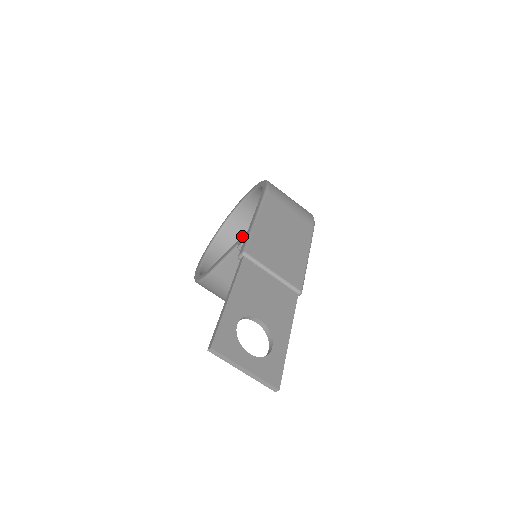
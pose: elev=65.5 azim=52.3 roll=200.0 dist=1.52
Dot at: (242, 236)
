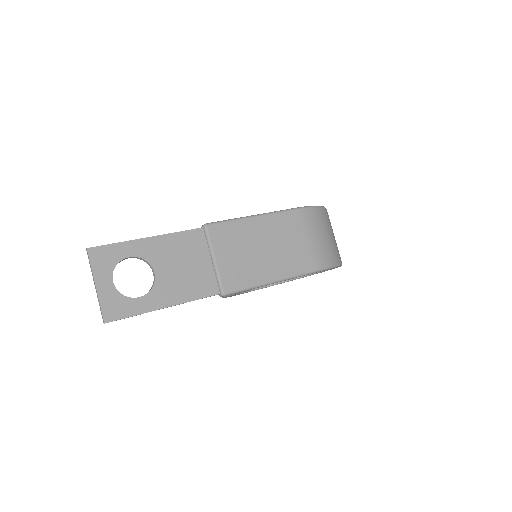
Dot at: occluded
